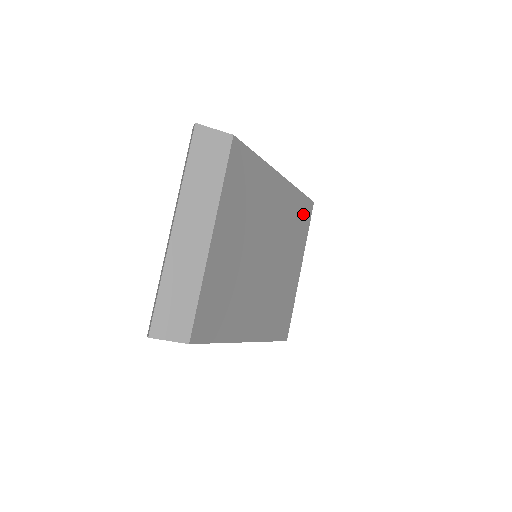
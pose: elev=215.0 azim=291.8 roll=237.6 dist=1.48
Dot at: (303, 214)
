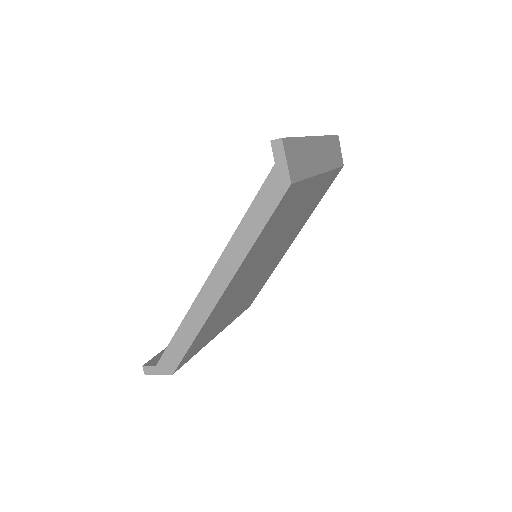
Dot at: (252, 297)
